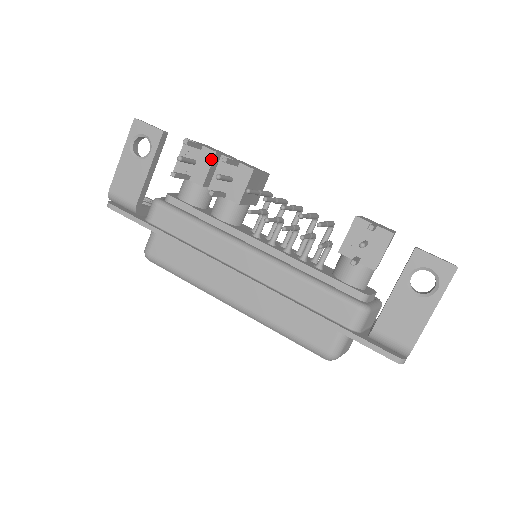
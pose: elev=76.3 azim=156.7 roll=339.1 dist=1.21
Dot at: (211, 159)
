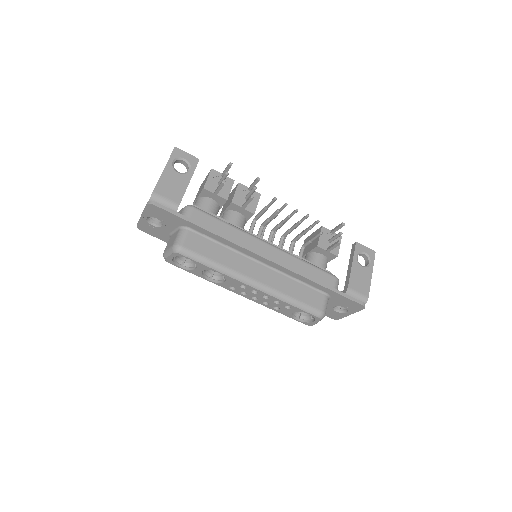
Dot at: (232, 184)
